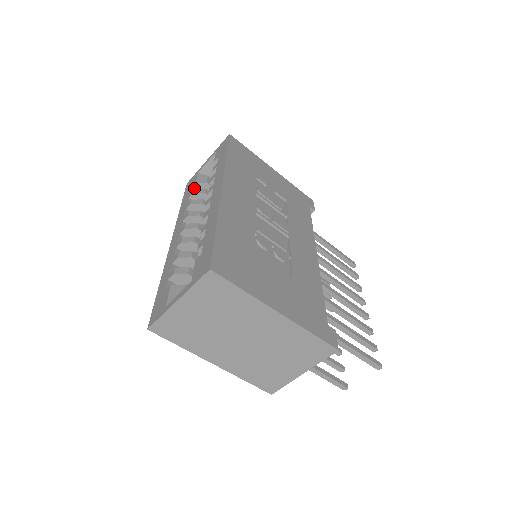
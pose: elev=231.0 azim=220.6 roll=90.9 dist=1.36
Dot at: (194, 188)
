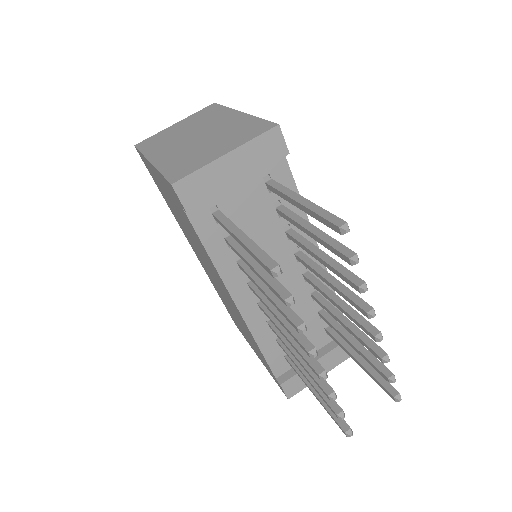
Dot at: occluded
